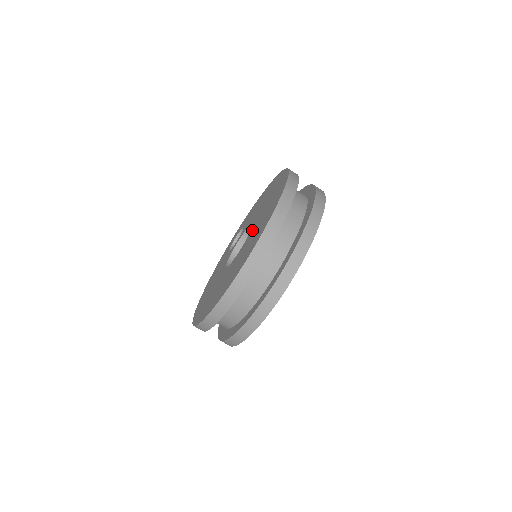
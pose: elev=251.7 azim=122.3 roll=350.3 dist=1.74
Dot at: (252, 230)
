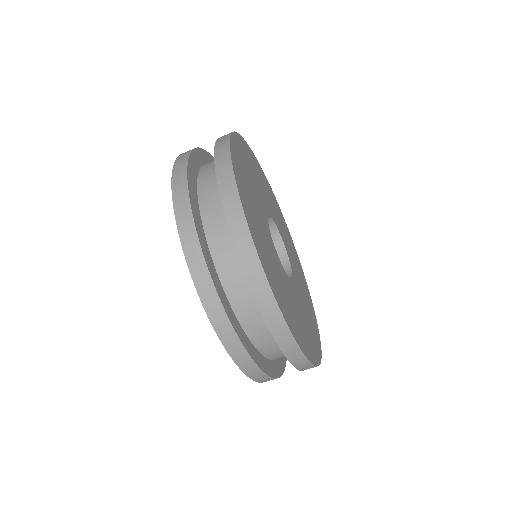
Dot at: occluded
